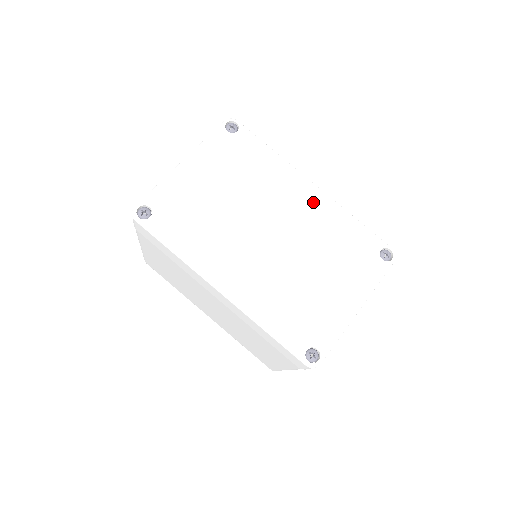
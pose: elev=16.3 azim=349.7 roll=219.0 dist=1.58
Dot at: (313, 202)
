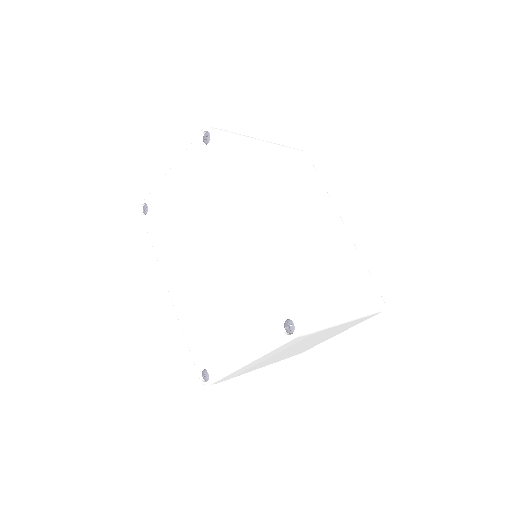
Dot at: (244, 240)
